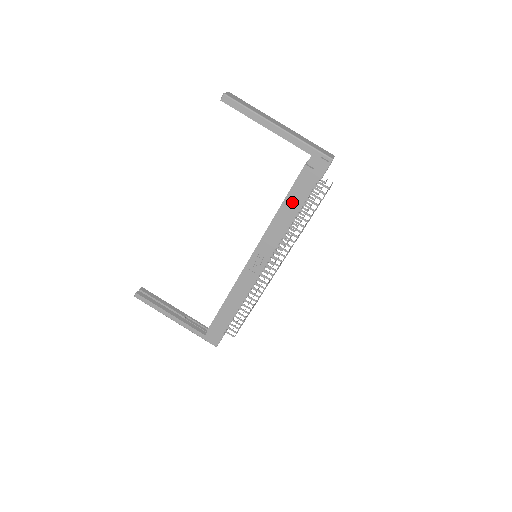
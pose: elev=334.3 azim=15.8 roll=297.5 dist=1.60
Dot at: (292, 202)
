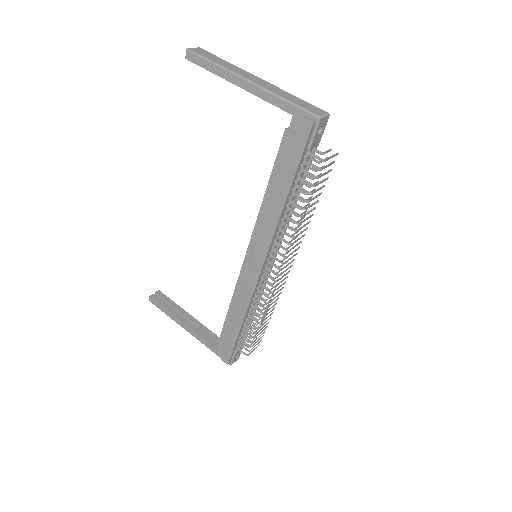
Dot at: (278, 183)
